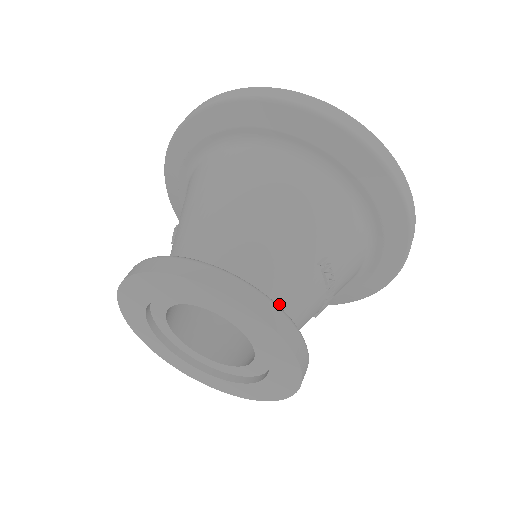
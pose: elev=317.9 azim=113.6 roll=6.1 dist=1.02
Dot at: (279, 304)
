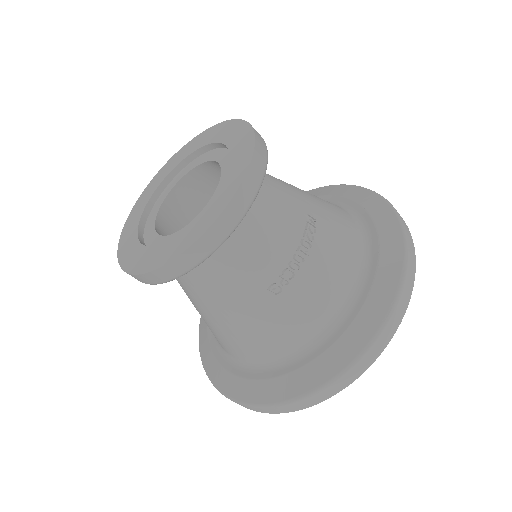
Dot at: (261, 187)
